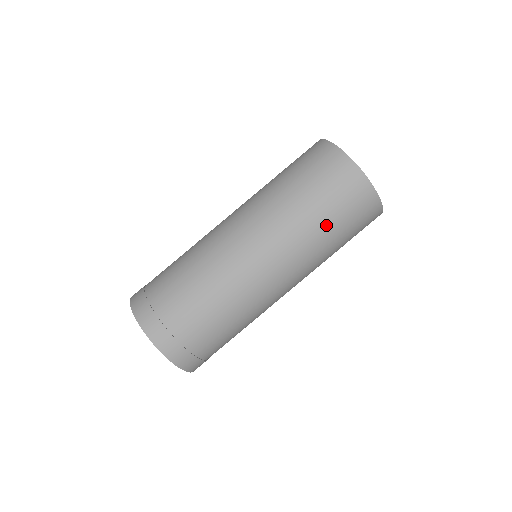
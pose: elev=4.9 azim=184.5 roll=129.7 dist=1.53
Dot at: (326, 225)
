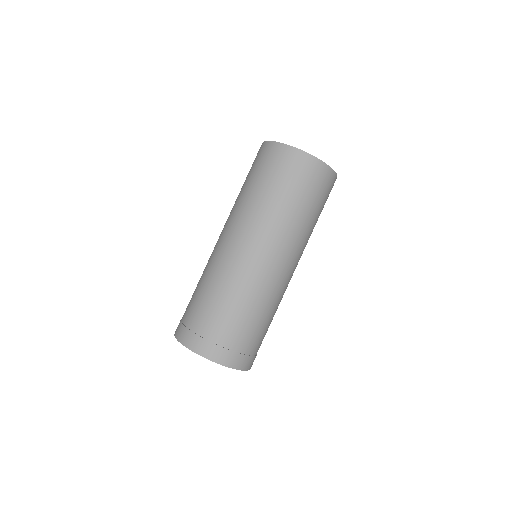
Dot at: (284, 199)
